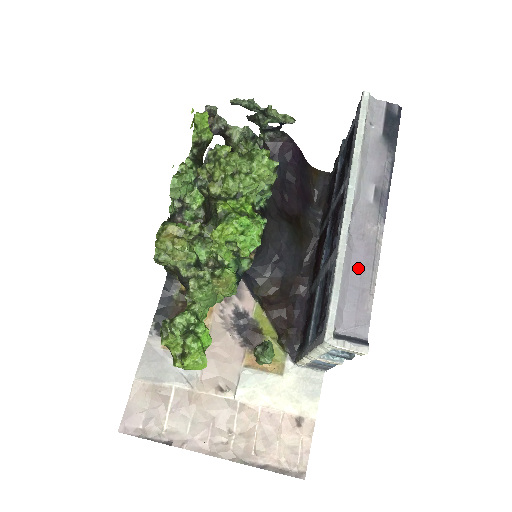
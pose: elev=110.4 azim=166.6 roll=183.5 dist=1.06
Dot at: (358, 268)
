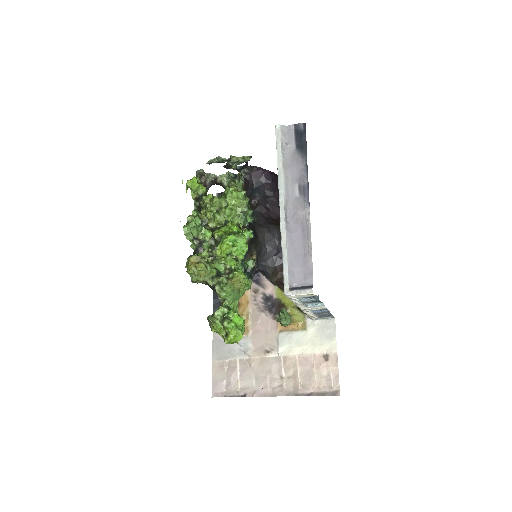
Dot at: (298, 242)
